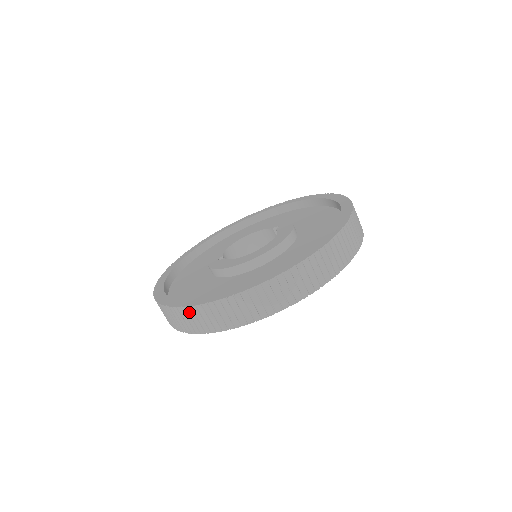
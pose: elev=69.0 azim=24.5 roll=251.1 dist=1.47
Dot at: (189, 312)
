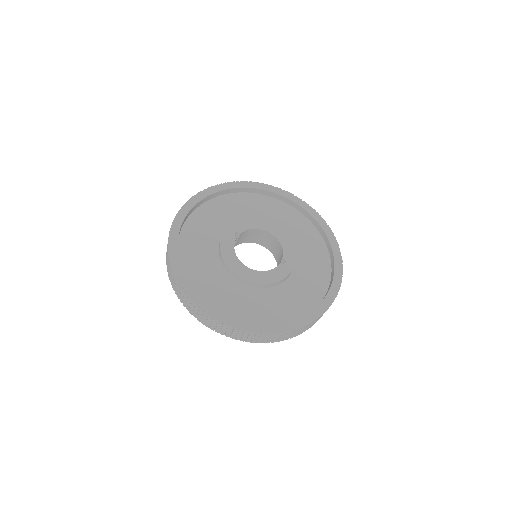
Dot at: (168, 255)
